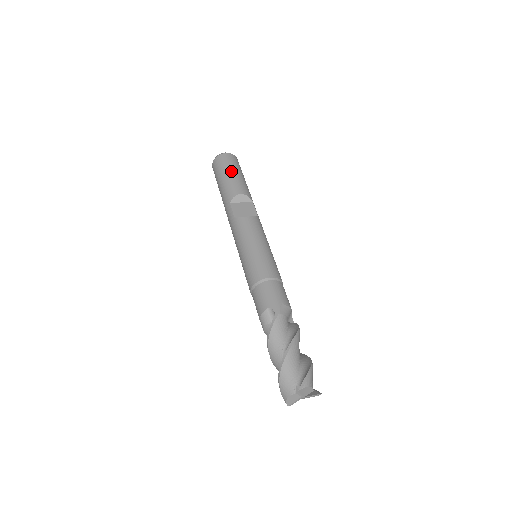
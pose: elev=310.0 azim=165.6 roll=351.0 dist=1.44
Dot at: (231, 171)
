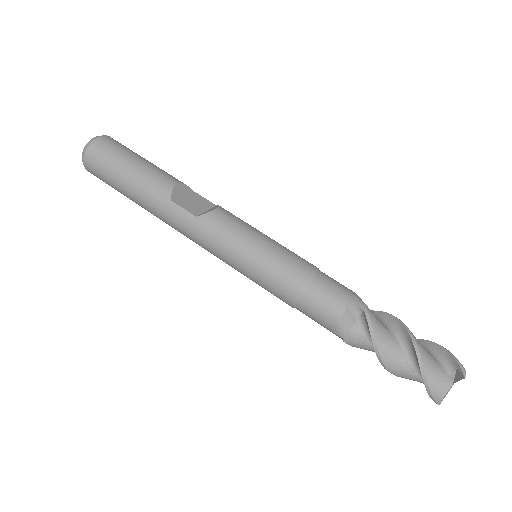
Dot at: (134, 158)
